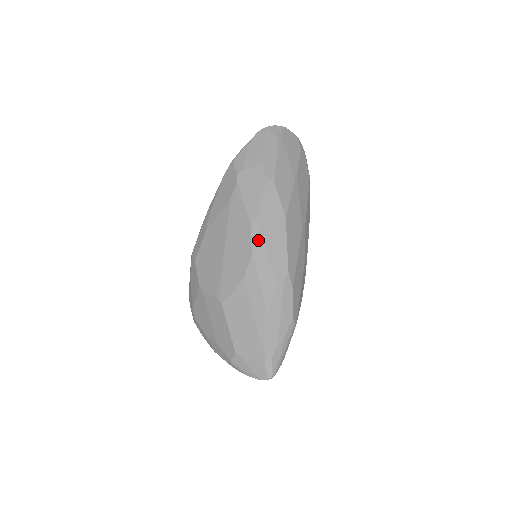
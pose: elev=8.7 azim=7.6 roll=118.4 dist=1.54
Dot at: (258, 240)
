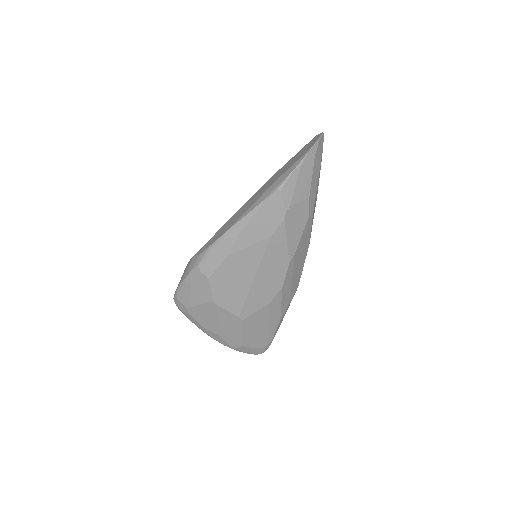
Dot at: (290, 273)
